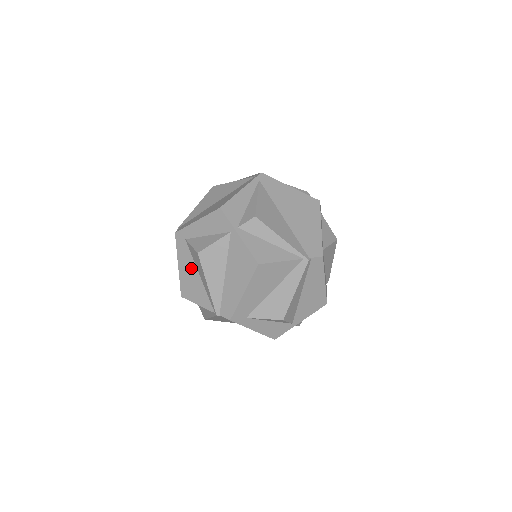
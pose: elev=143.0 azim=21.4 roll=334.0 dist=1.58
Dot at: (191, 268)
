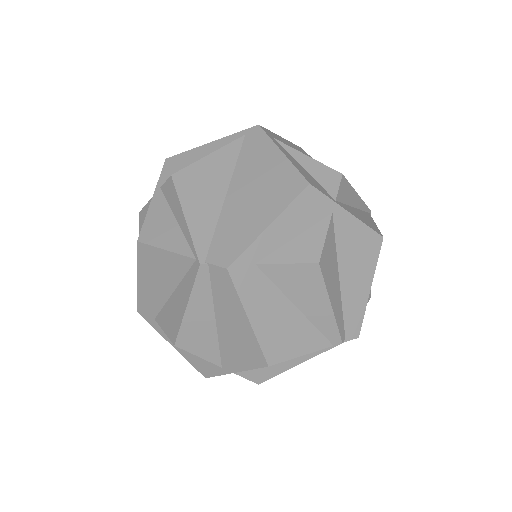
Dot at: occluded
